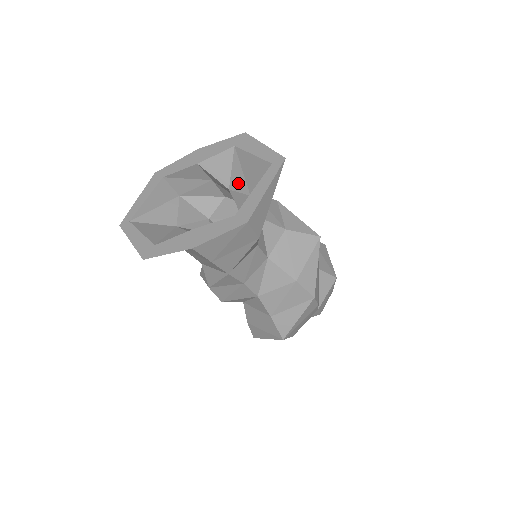
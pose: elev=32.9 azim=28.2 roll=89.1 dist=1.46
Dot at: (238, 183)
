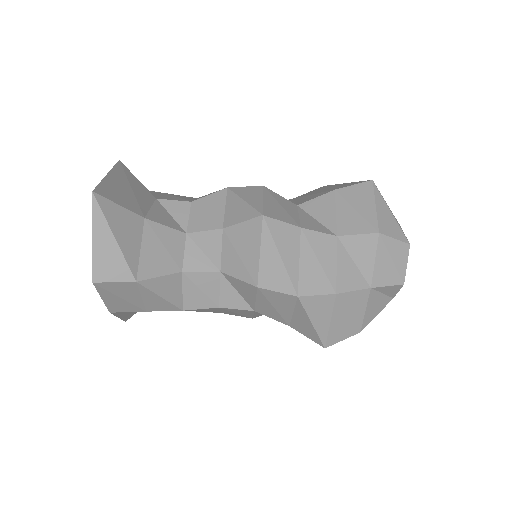
Dot at: occluded
